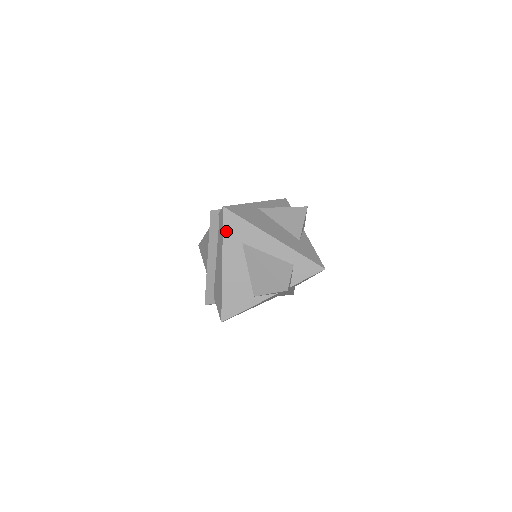
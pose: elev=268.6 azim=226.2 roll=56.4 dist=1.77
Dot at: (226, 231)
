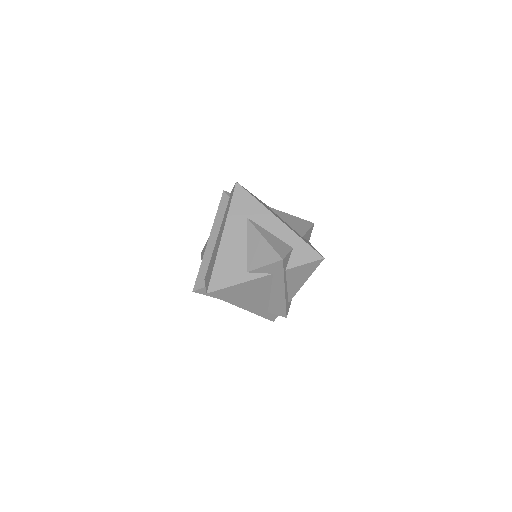
Dot at: (234, 203)
